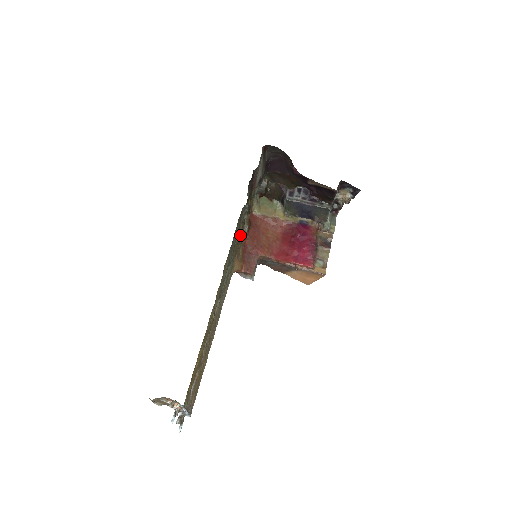
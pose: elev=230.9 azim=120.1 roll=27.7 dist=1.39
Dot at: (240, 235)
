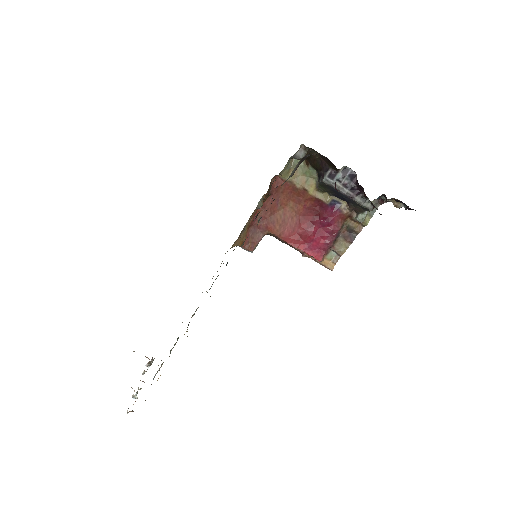
Dot at: occluded
